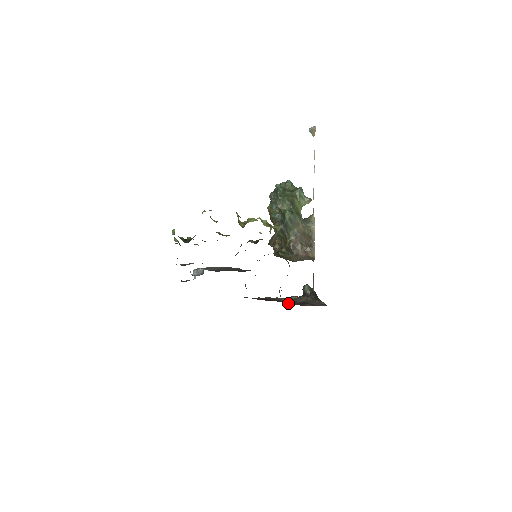
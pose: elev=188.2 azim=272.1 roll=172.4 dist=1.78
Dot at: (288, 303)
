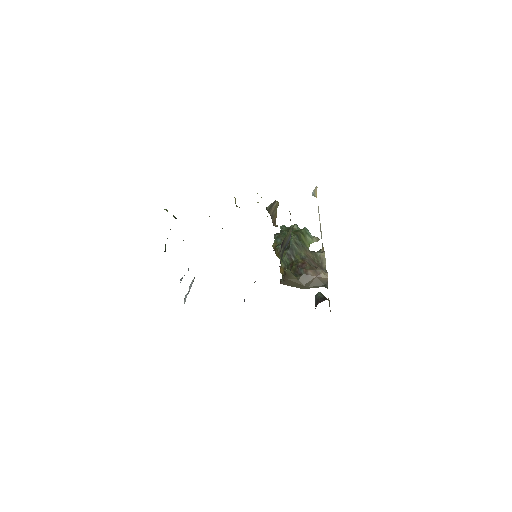
Dot at: occluded
